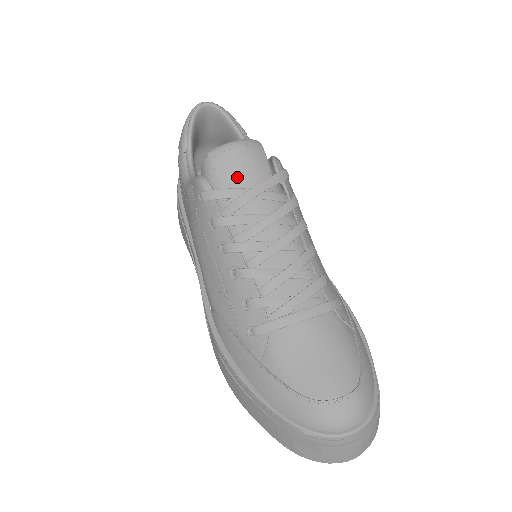
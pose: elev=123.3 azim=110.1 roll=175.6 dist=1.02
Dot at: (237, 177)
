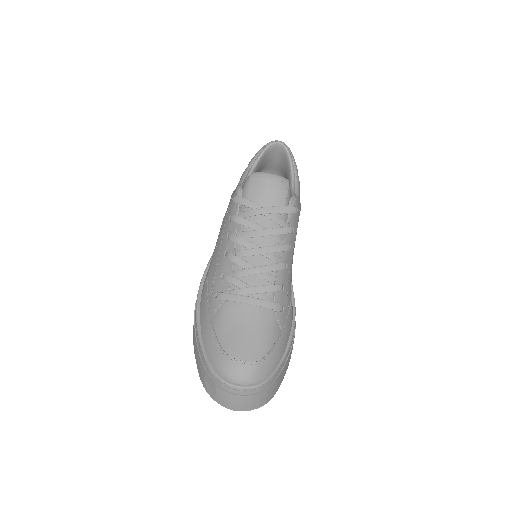
Dot at: (260, 196)
